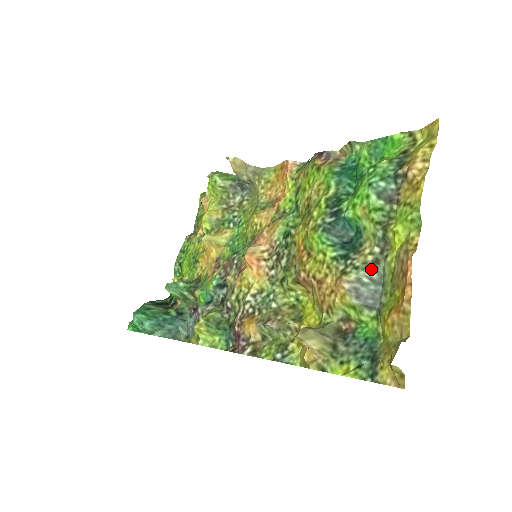
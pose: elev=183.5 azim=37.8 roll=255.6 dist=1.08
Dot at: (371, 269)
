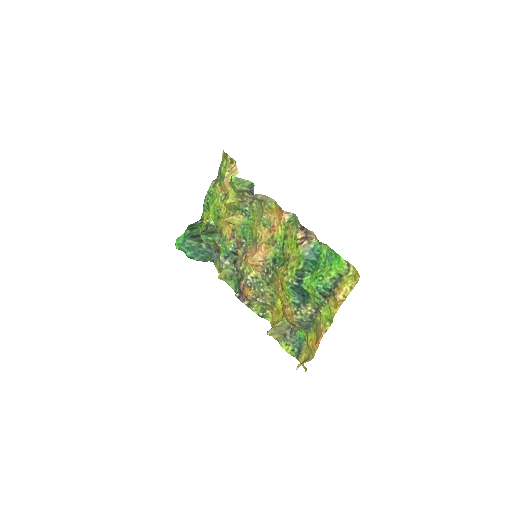
Dot at: (308, 318)
